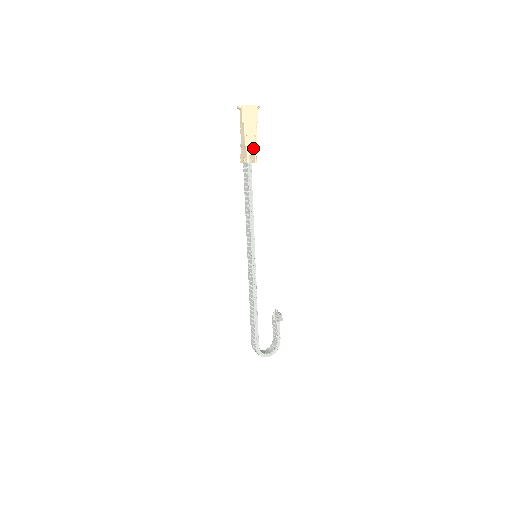
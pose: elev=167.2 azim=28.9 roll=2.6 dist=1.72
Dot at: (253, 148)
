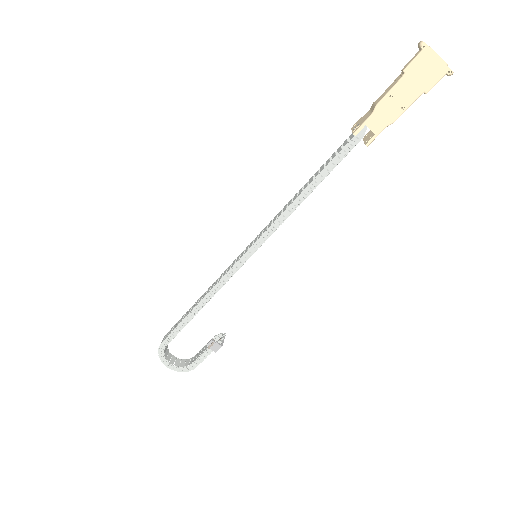
Dot at: (382, 122)
